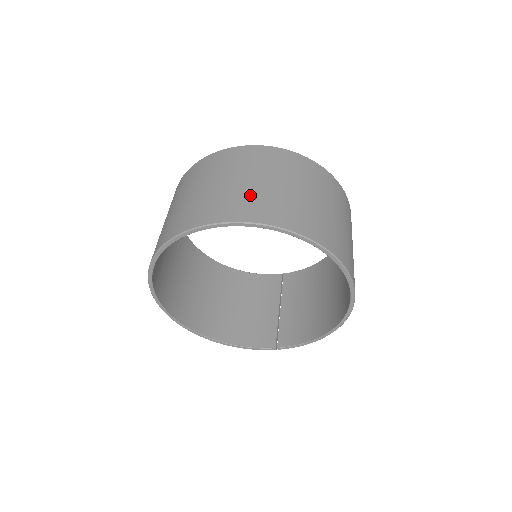
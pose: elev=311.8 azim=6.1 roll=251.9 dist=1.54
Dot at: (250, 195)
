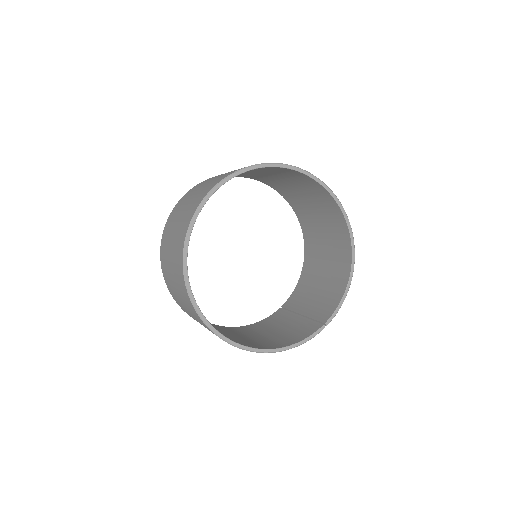
Dot at: occluded
